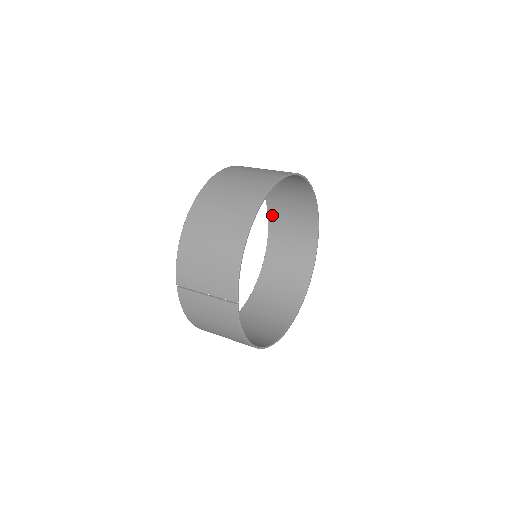
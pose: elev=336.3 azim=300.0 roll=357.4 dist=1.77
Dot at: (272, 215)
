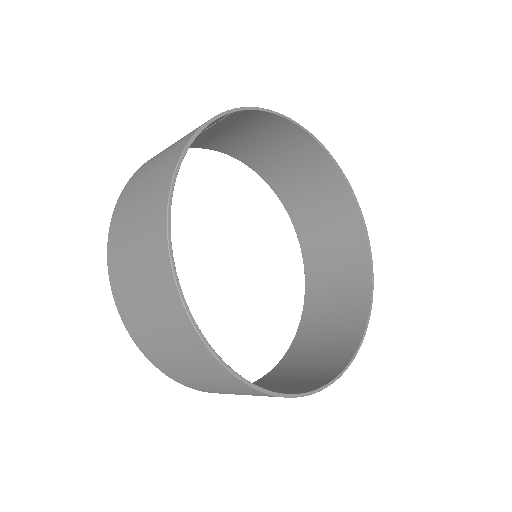
Dot at: (289, 356)
